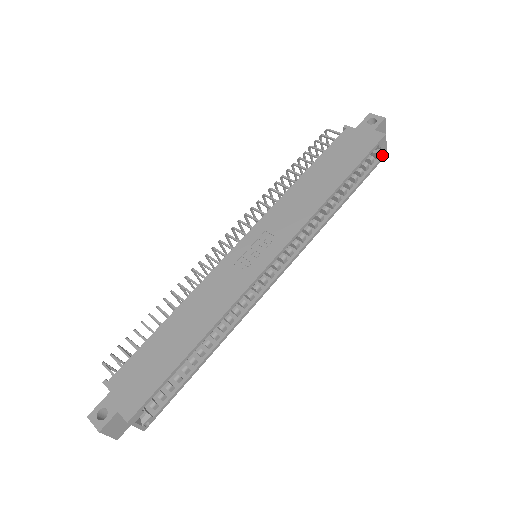
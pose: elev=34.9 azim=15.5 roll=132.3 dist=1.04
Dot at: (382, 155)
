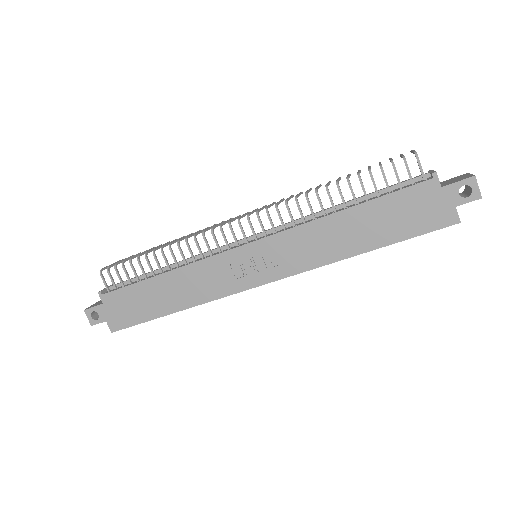
Dot at: occluded
